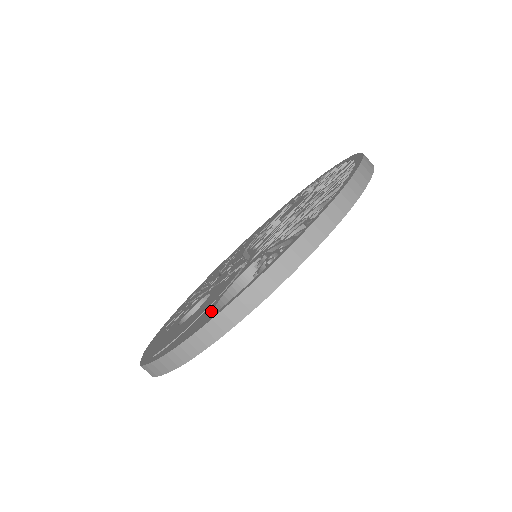
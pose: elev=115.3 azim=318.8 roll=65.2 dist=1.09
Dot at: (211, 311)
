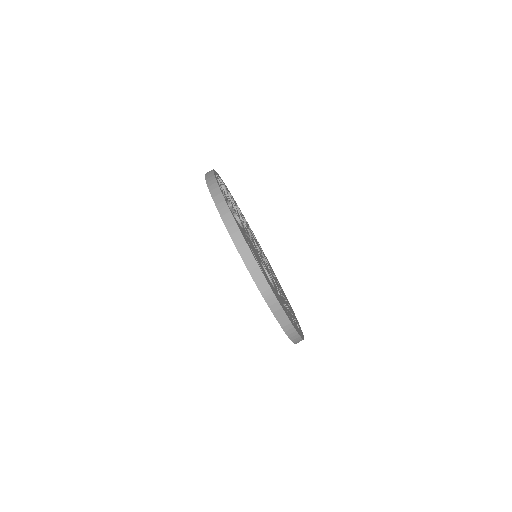
Dot at: occluded
